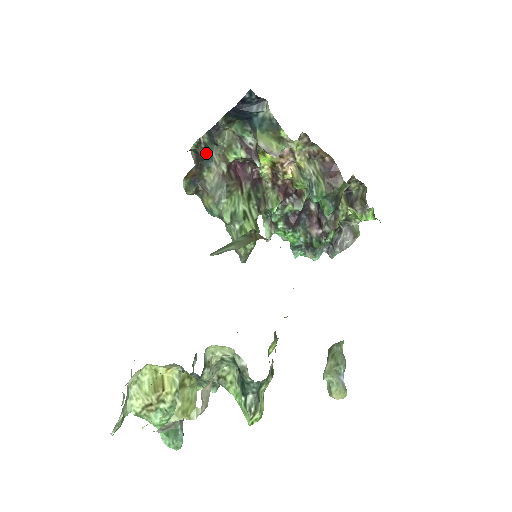
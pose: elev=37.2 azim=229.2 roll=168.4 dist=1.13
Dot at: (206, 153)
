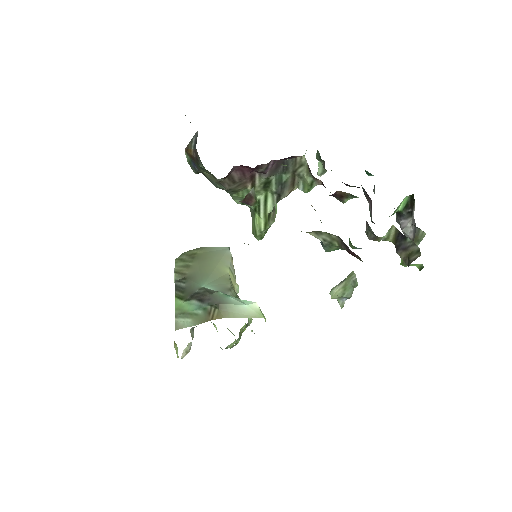
Dot at: occluded
